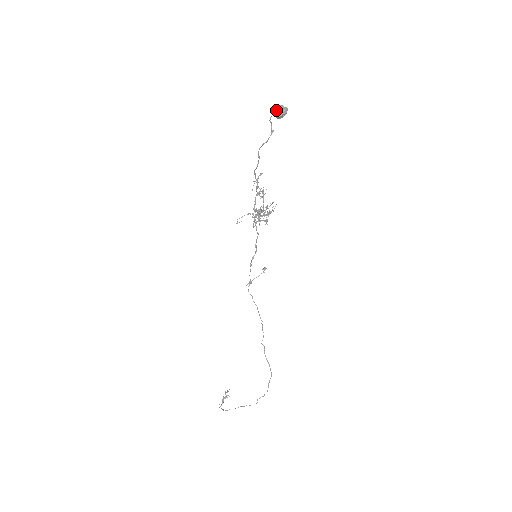
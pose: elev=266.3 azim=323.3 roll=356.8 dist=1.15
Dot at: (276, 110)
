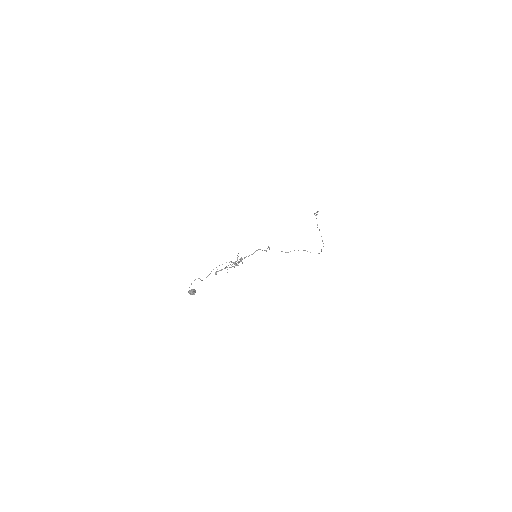
Dot at: (189, 293)
